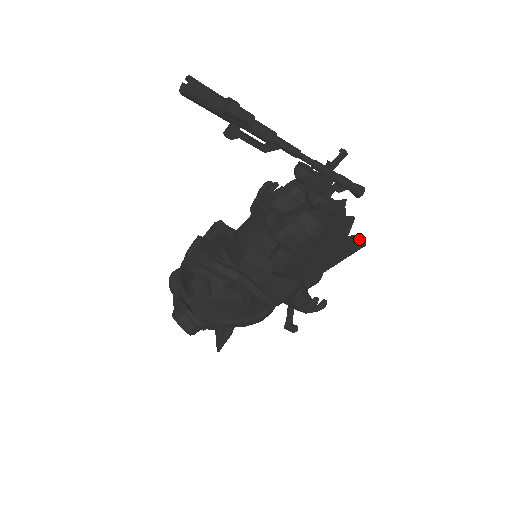
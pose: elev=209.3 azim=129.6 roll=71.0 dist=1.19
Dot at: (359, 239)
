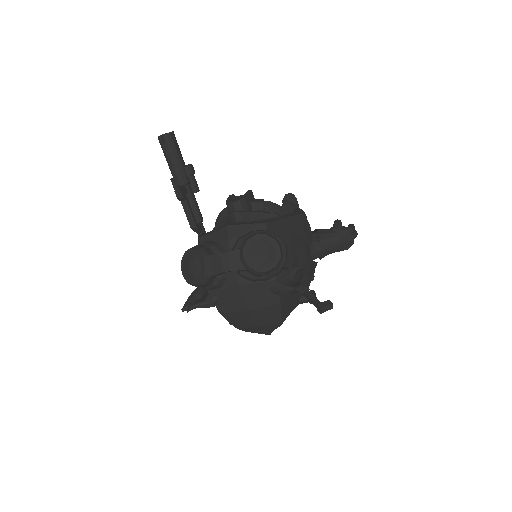
Dot at: occluded
